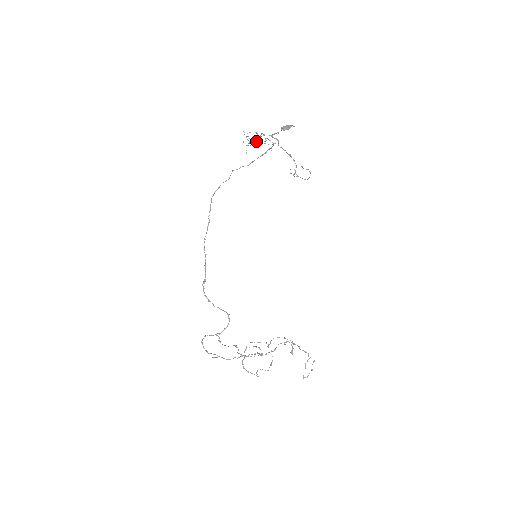
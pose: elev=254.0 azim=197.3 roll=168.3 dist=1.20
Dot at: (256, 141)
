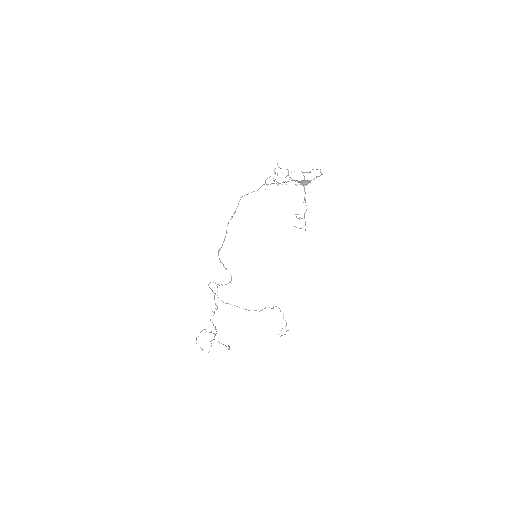
Dot at: (278, 182)
